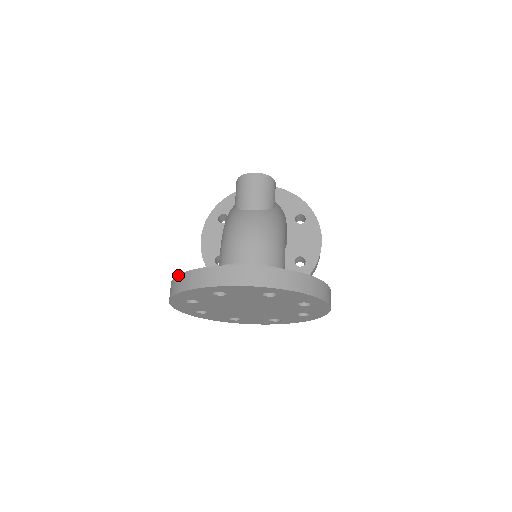
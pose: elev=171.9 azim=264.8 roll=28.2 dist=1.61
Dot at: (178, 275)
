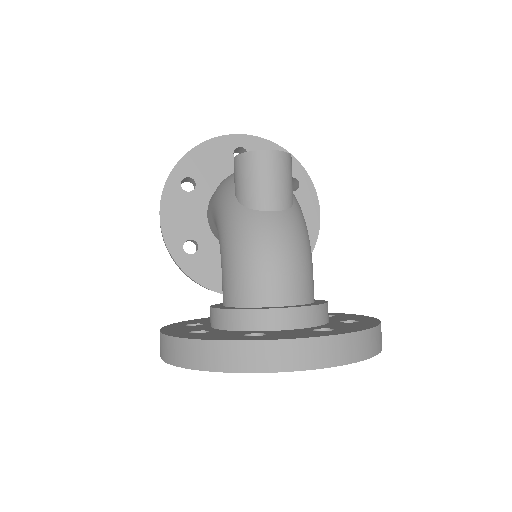
Dot at: (188, 339)
